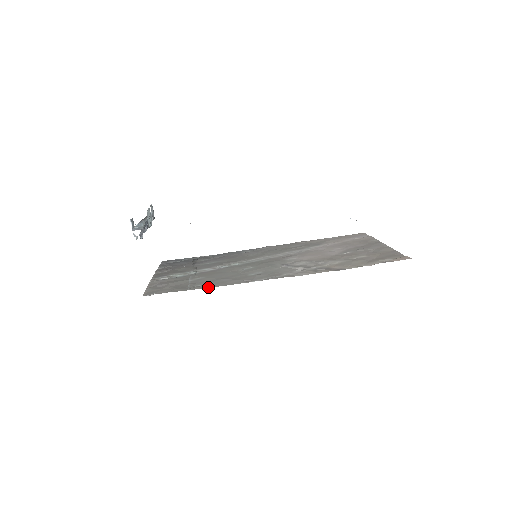
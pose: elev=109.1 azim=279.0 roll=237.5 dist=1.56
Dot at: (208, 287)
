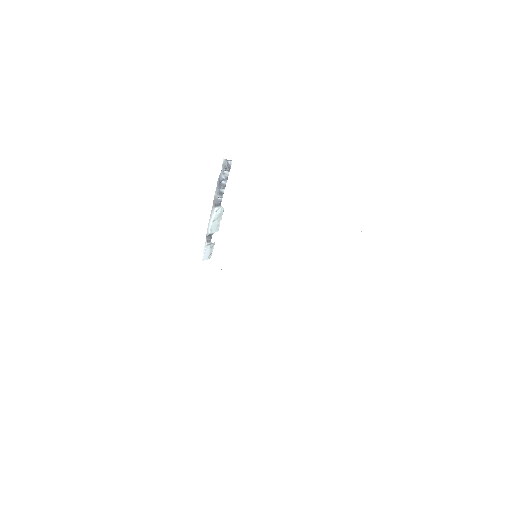
Dot at: occluded
